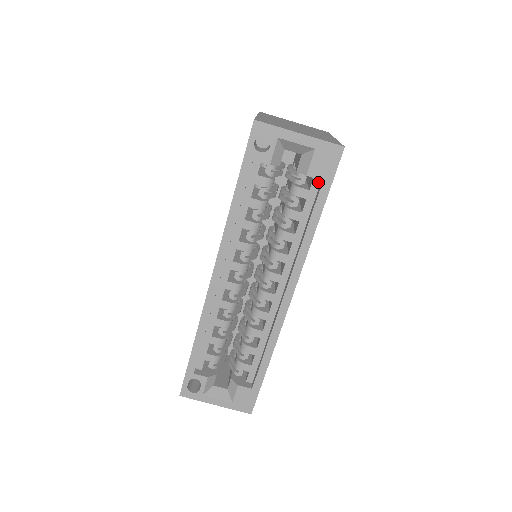
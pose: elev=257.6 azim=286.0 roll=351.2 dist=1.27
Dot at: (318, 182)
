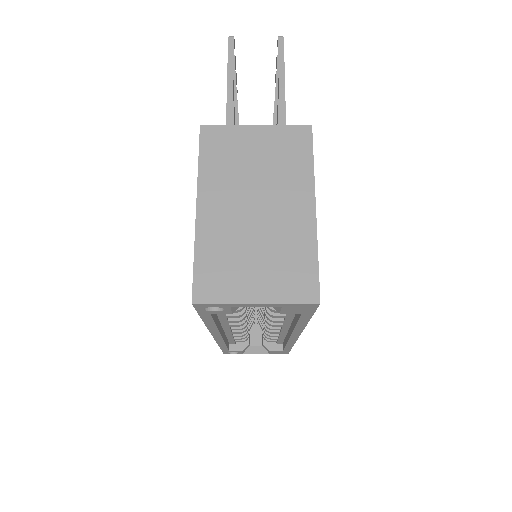
Dot at: occluded
